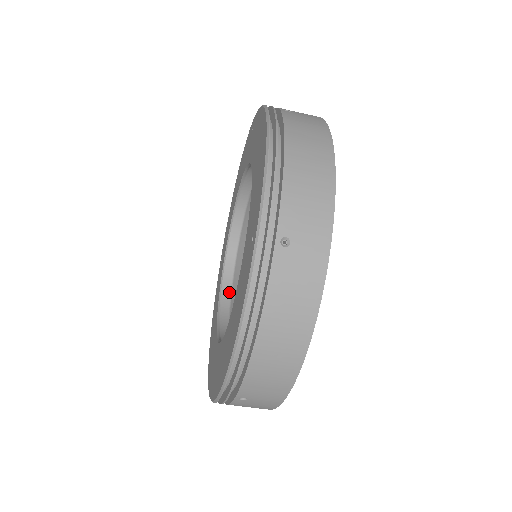
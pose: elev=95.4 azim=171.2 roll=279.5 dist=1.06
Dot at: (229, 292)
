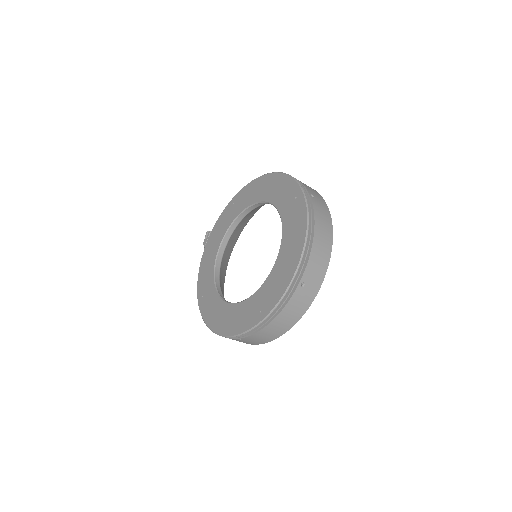
Dot at: occluded
